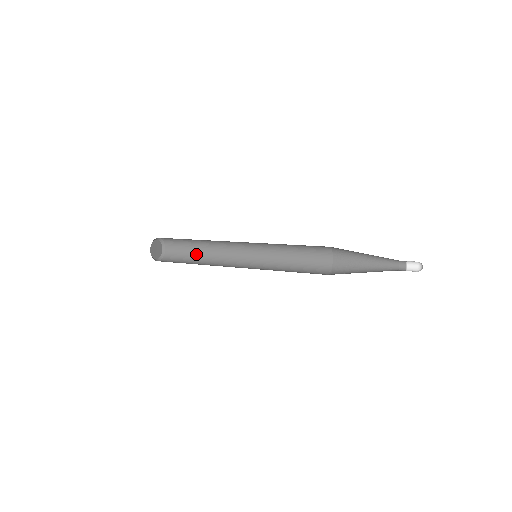
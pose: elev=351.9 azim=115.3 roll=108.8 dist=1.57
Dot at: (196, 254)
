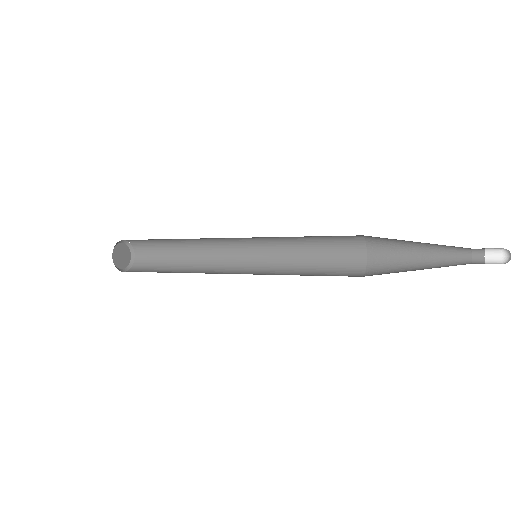
Dot at: (175, 252)
